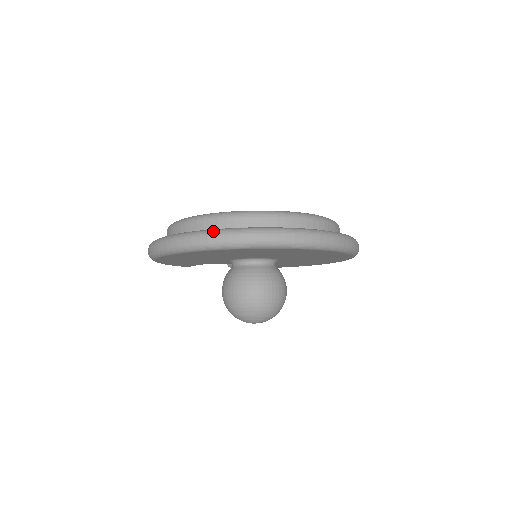
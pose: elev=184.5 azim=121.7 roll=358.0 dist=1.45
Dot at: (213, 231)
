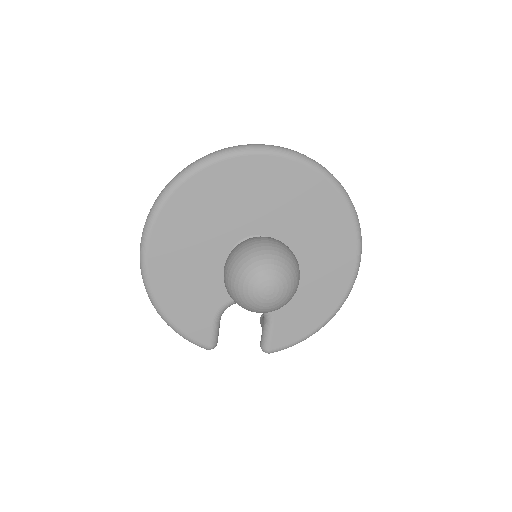
Dot at: occluded
